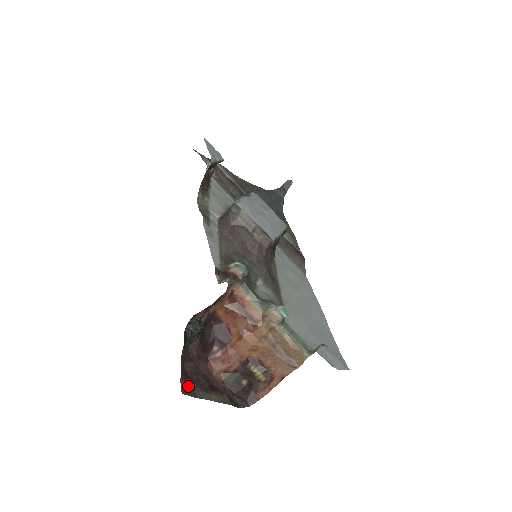
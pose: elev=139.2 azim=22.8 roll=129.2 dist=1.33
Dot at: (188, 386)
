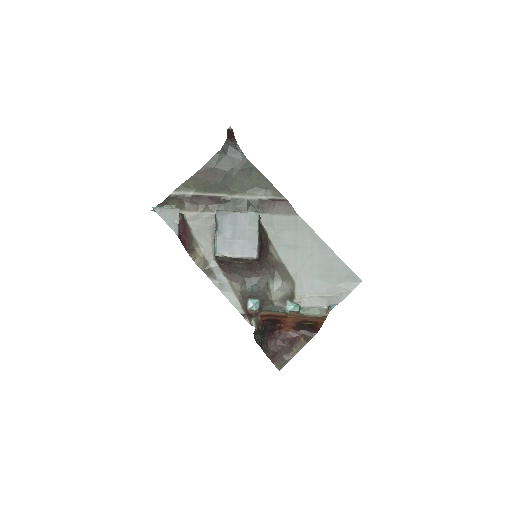
Dot at: (279, 361)
